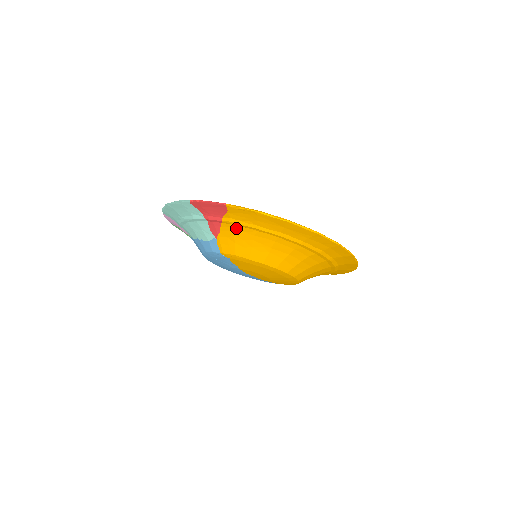
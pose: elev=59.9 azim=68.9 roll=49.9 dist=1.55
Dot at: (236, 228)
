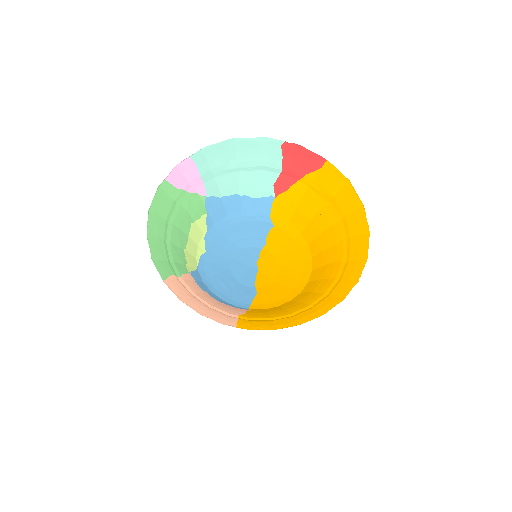
Dot at: (310, 192)
